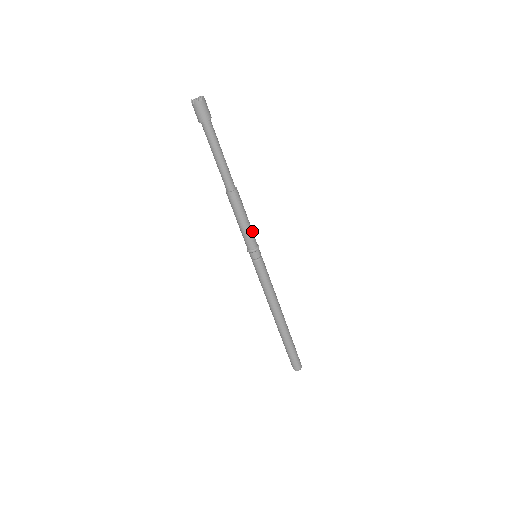
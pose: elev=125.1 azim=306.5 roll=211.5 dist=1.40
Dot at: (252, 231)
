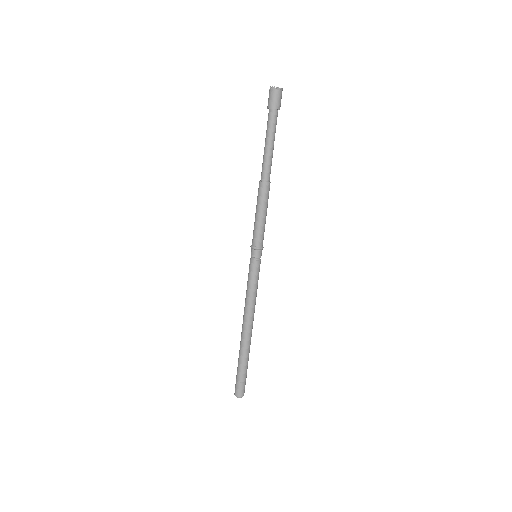
Dot at: (264, 229)
